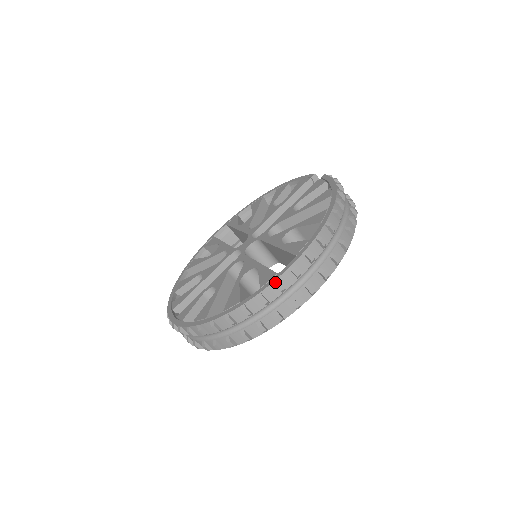
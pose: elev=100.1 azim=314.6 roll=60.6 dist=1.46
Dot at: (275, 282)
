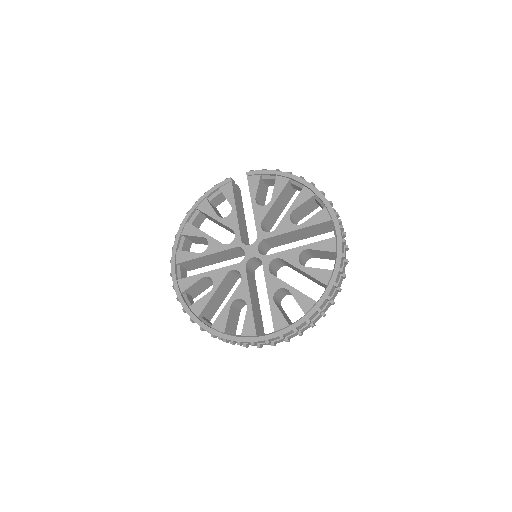
Dot at: (343, 241)
